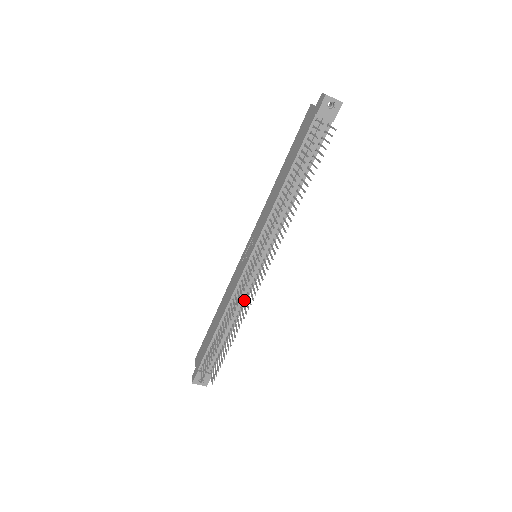
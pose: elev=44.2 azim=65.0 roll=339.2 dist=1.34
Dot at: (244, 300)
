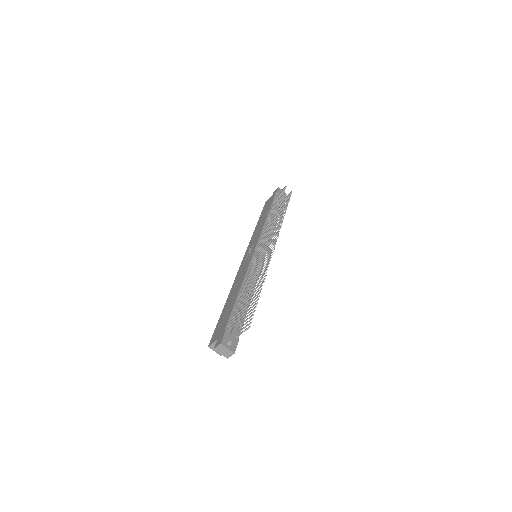
Dot at: (256, 278)
